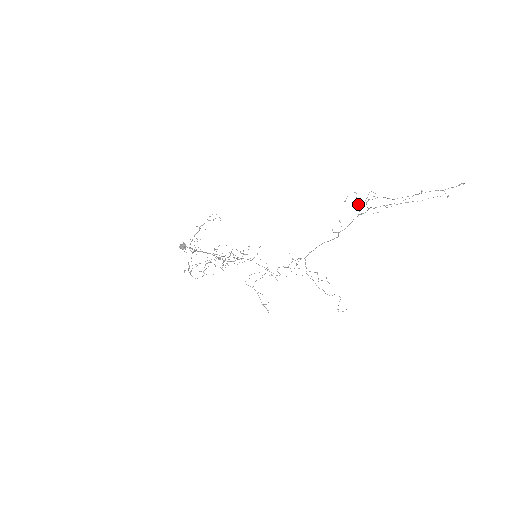
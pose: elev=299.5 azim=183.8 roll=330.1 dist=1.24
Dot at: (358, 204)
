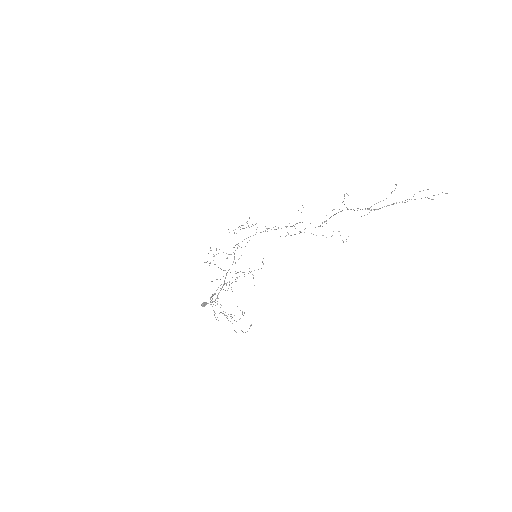
Dot at: occluded
